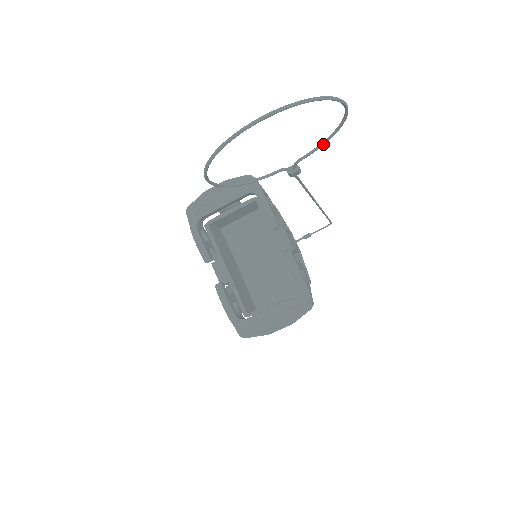
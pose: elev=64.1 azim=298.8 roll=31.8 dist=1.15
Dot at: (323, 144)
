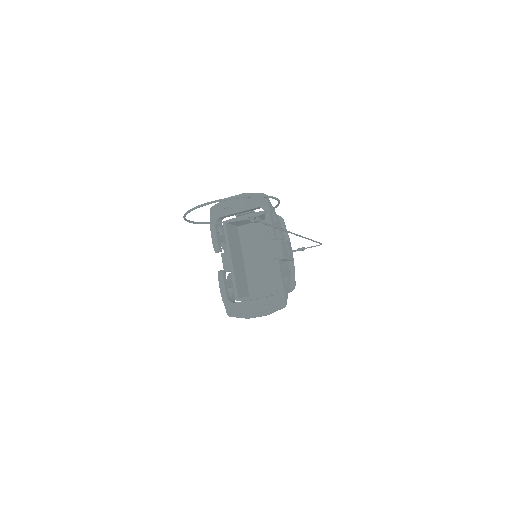
Dot at: occluded
